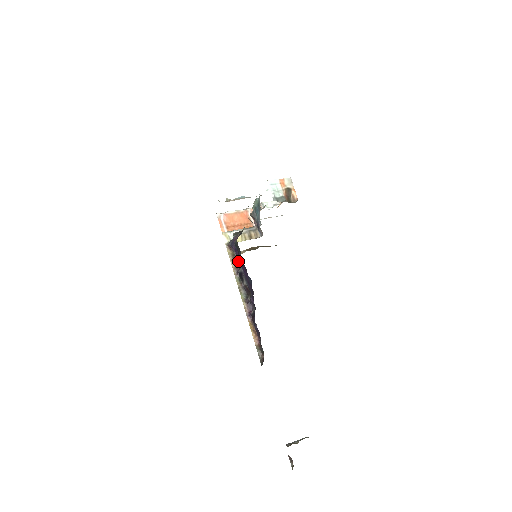
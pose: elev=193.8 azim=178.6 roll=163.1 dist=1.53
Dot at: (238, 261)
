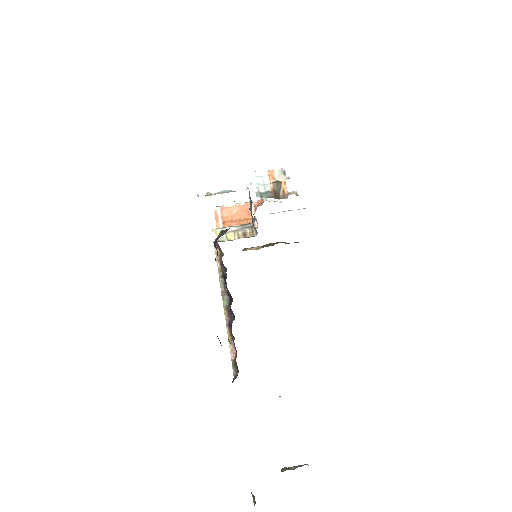
Dot at: occluded
